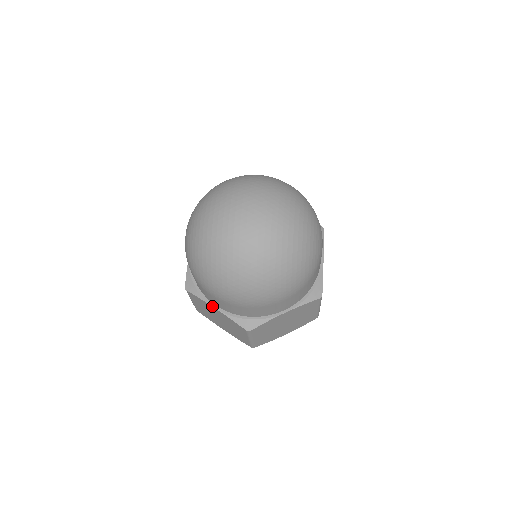
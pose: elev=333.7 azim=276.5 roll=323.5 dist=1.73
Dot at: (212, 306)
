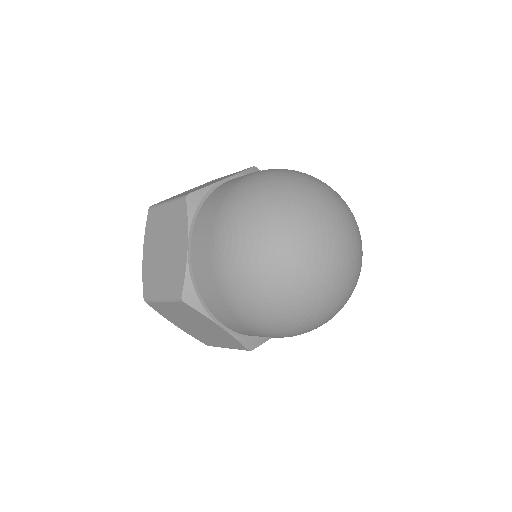
Dot at: (220, 326)
